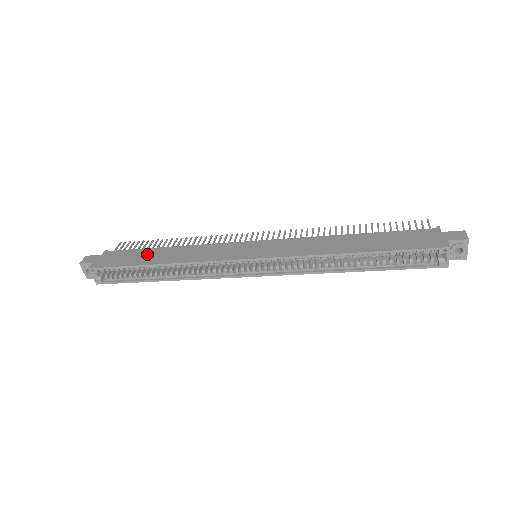
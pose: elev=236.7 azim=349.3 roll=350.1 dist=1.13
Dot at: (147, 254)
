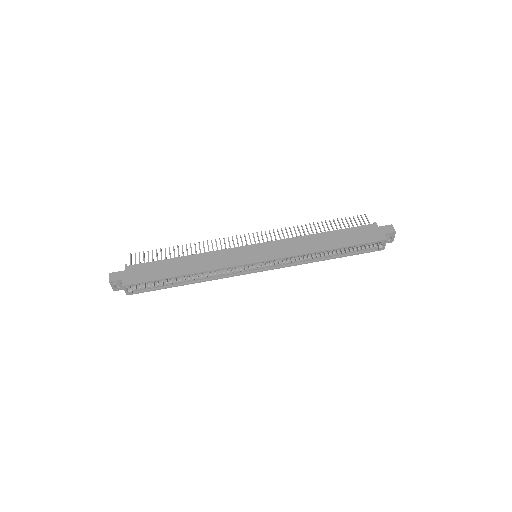
Dot at: (168, 266)
